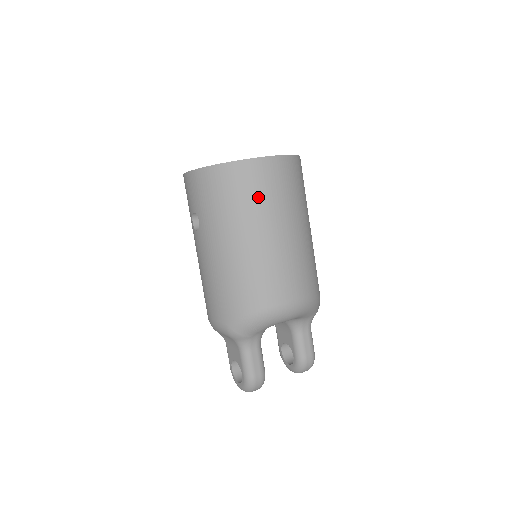
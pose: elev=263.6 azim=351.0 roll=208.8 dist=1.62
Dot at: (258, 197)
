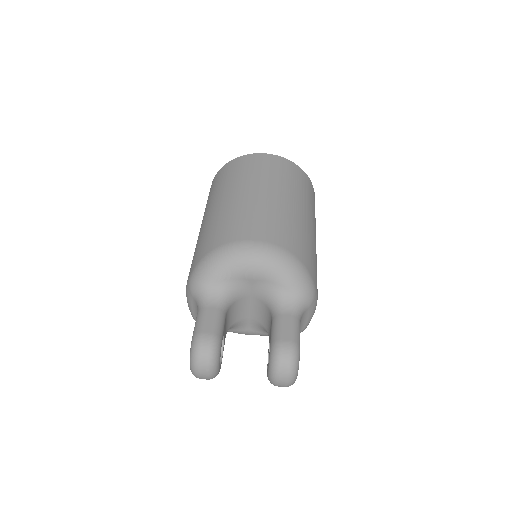
Dot at: (245, 173)
